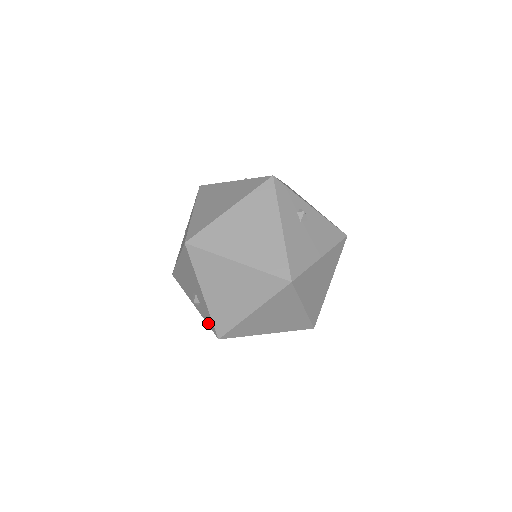
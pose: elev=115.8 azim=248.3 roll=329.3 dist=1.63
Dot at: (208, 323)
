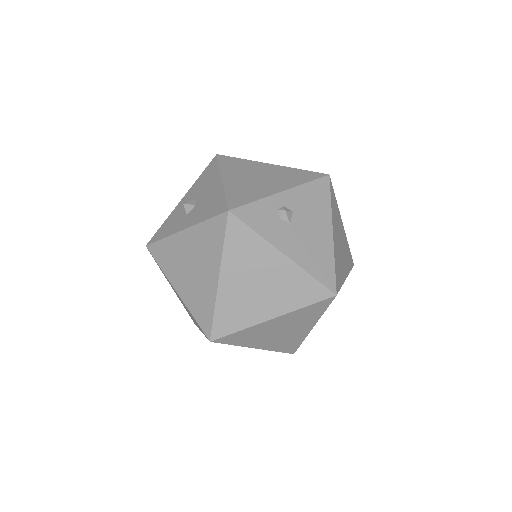
Dot at: occluded
